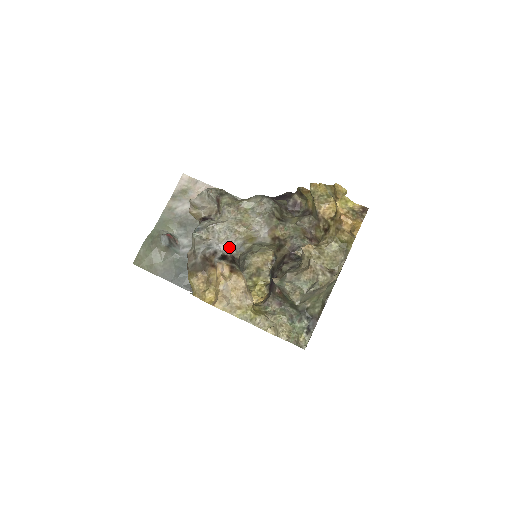
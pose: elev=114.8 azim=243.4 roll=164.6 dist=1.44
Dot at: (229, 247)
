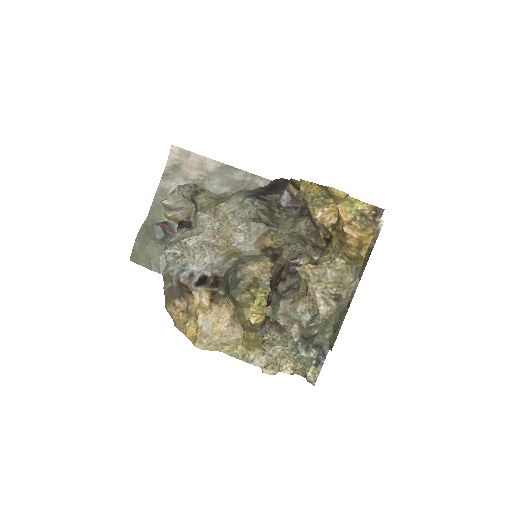
Dot at: (209, 266)
